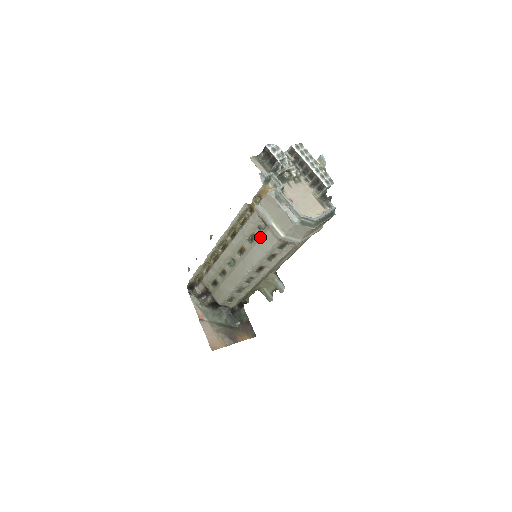
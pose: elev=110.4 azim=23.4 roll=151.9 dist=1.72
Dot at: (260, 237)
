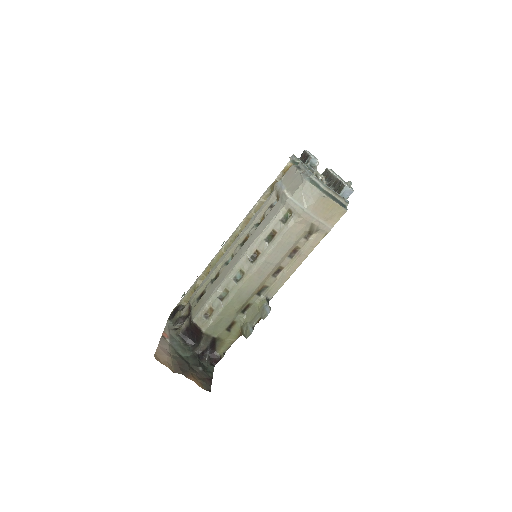
Dot at: (268, 213)
